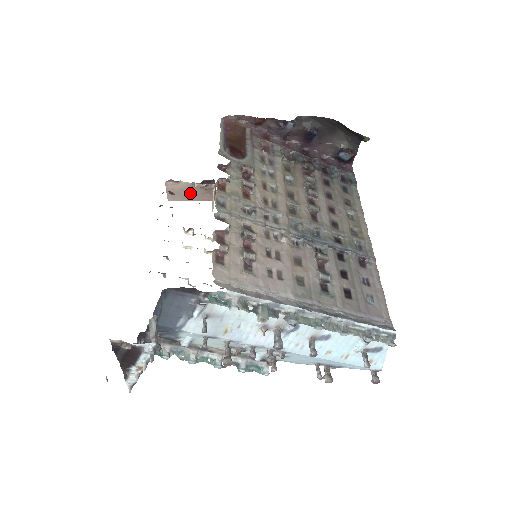
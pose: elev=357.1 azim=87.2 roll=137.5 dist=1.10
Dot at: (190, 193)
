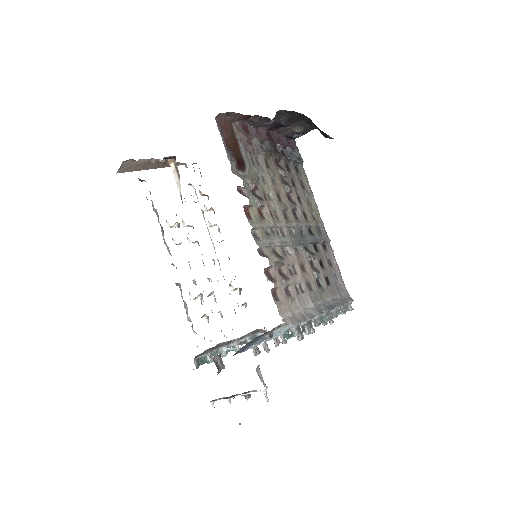
Dot at: (143, 166)
